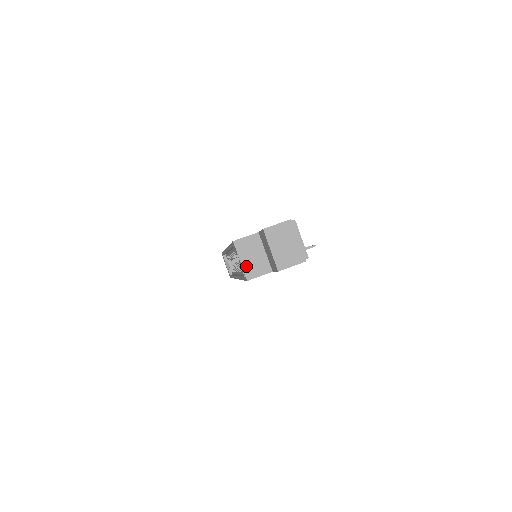
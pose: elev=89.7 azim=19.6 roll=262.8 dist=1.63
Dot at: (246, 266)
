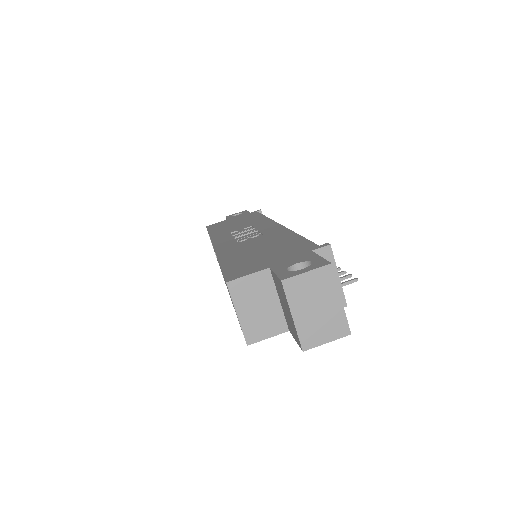
Dot at: (246, 322)
